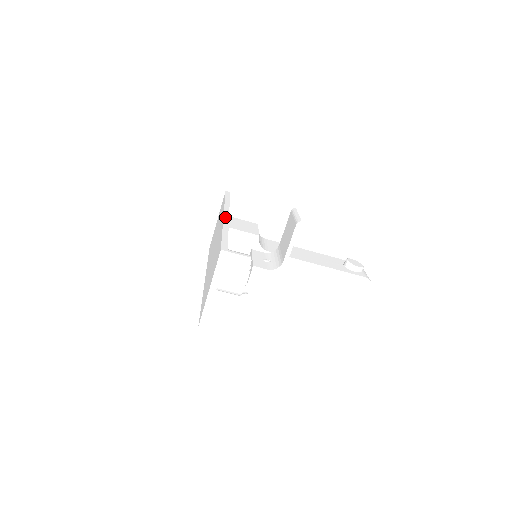
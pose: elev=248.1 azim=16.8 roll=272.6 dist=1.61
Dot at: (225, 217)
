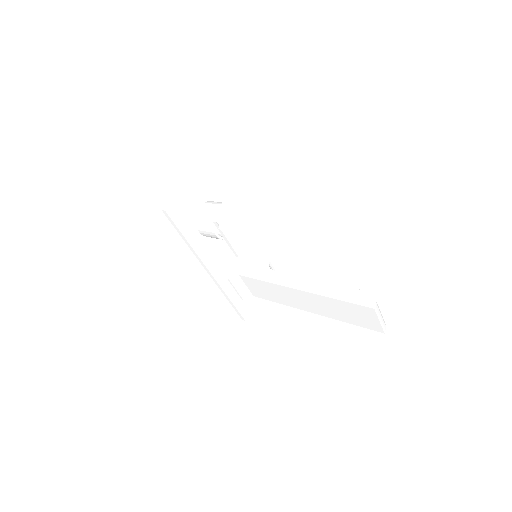
Dot at: occluded
